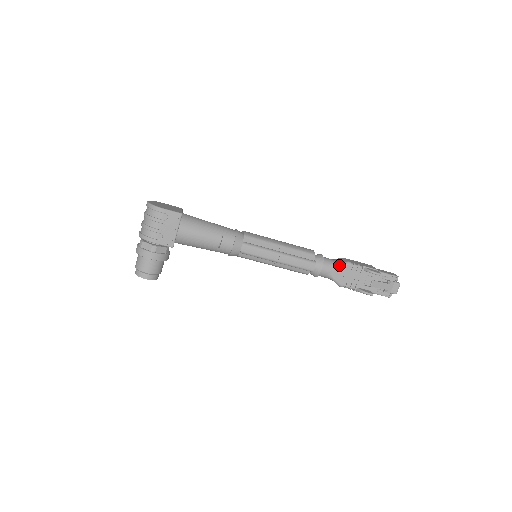
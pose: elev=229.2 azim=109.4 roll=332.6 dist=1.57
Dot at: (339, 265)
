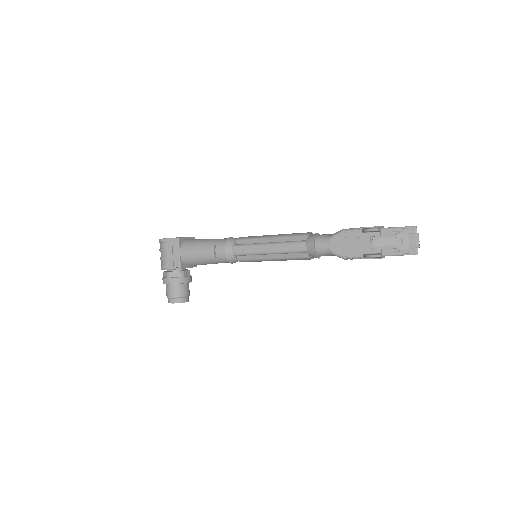
Dot at: (332, 236)
